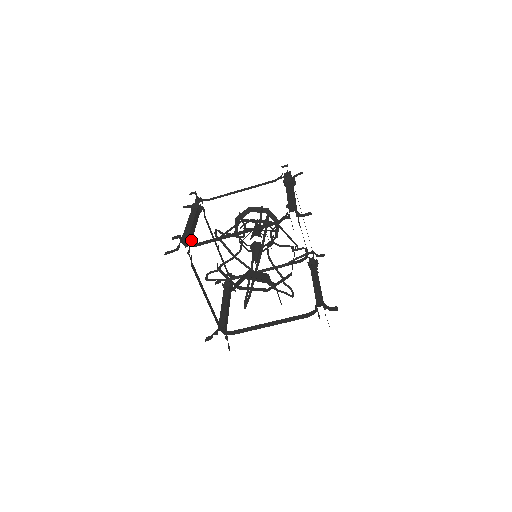
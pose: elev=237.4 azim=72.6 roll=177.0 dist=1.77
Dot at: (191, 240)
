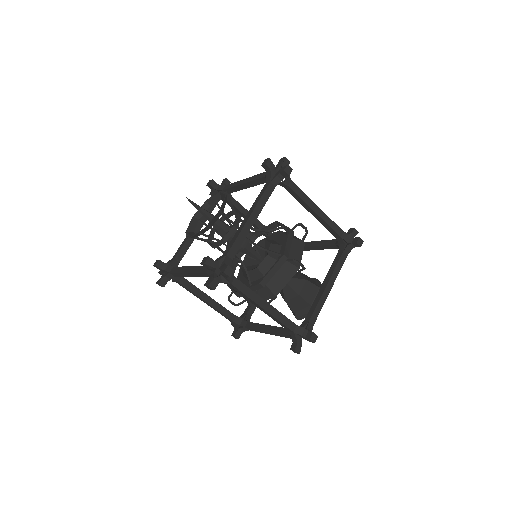
Dot at: (227, 311)
